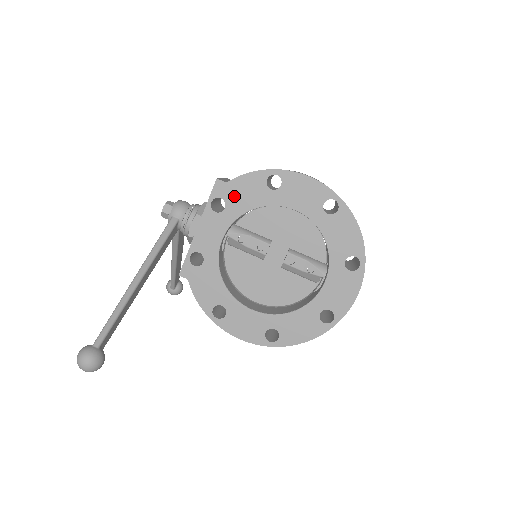
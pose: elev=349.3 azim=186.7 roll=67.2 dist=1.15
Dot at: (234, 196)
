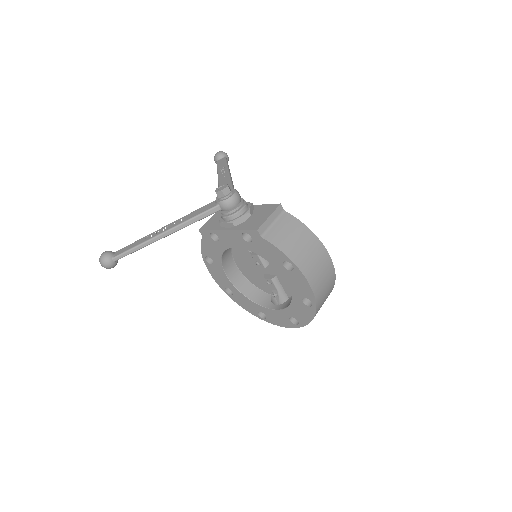
Dot at: (260, 245)
